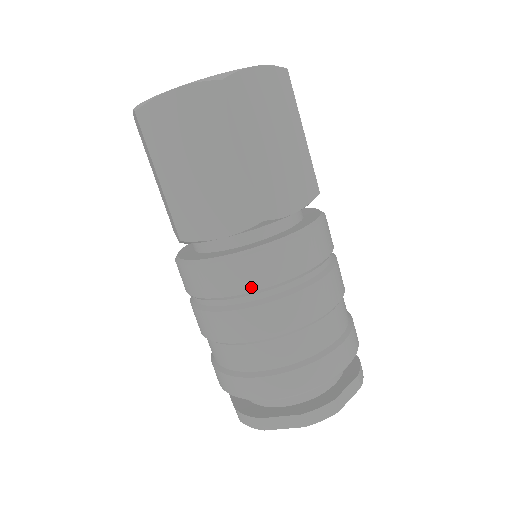
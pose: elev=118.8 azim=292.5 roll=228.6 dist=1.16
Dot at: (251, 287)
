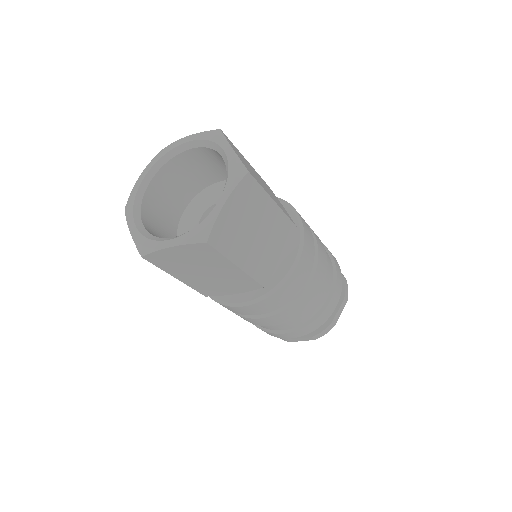
Dot at: (265, 312)
